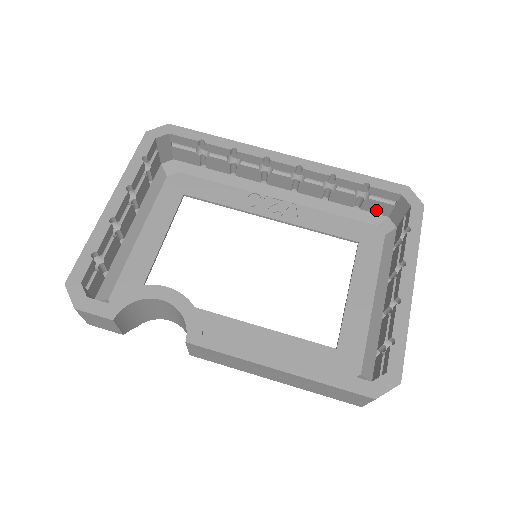
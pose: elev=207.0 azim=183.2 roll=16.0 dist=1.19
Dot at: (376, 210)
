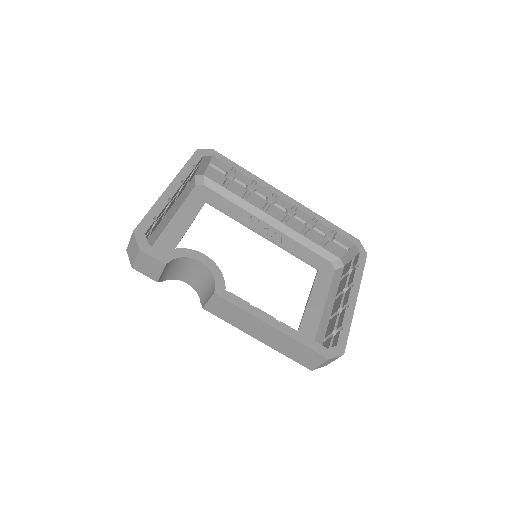
Dot at: (334, 251)
